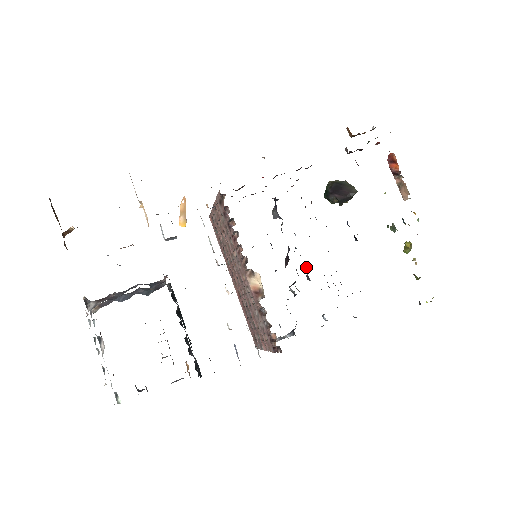
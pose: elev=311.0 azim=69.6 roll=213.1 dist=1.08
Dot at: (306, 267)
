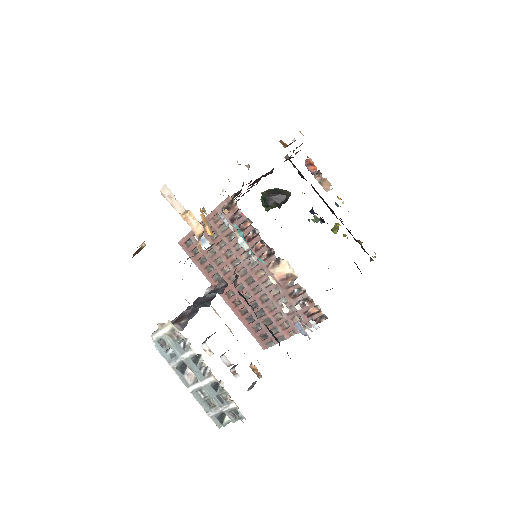
Dot at: occluded
